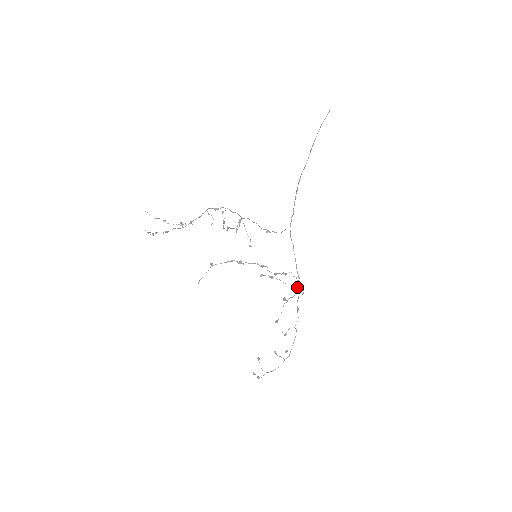
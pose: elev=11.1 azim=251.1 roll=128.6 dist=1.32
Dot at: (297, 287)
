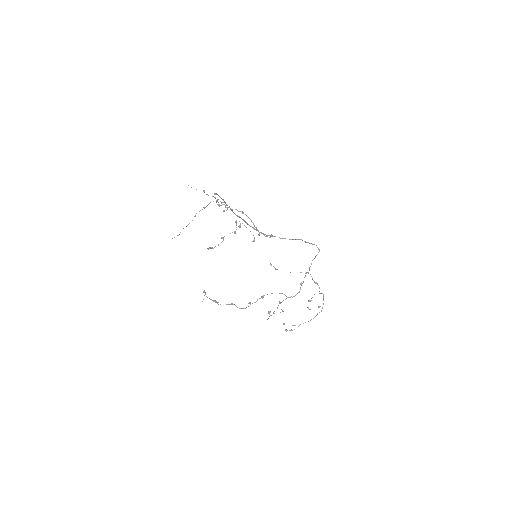
Dot at: occluded
